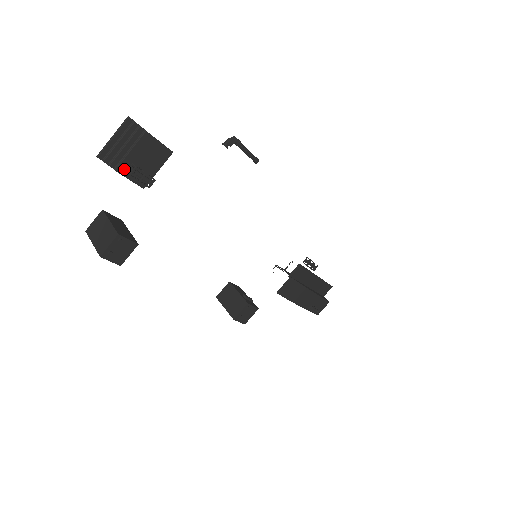
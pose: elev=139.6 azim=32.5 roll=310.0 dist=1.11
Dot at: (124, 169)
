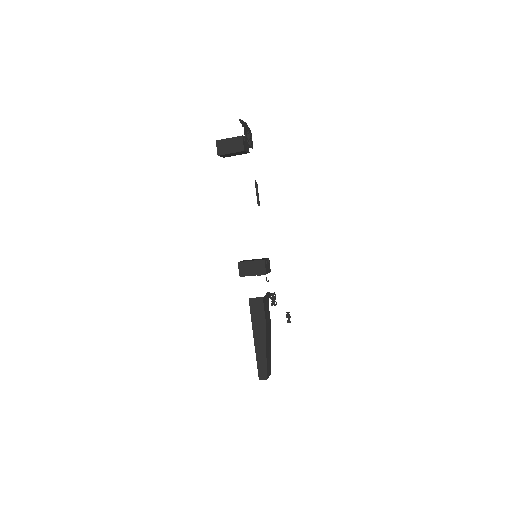
Dot at: (245, 131)
